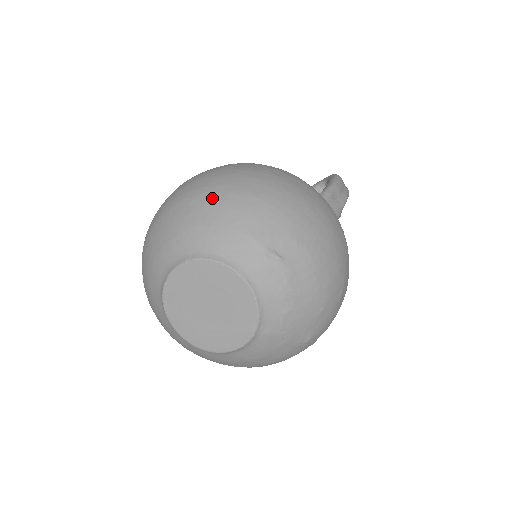
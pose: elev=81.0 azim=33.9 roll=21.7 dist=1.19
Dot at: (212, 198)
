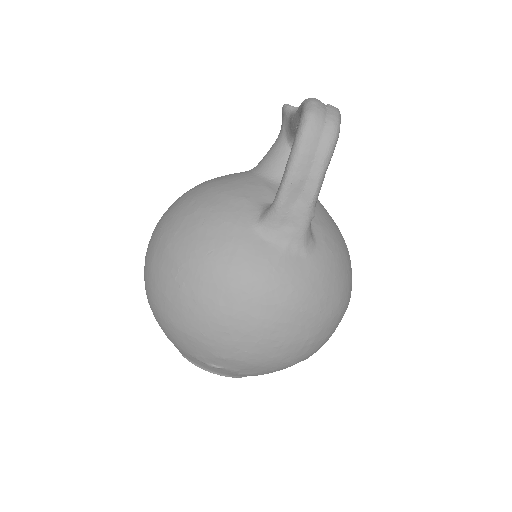
Dot at: (154, 315)
